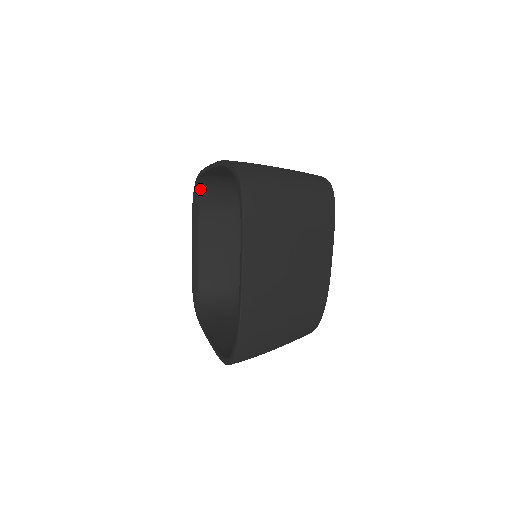
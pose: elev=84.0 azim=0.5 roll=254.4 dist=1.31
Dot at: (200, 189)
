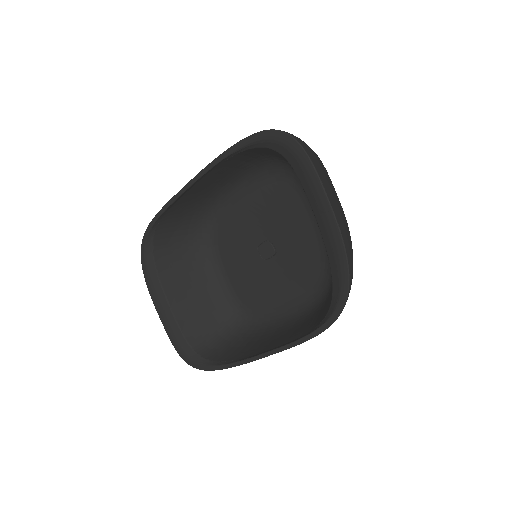
Dot at: (152, 241)
